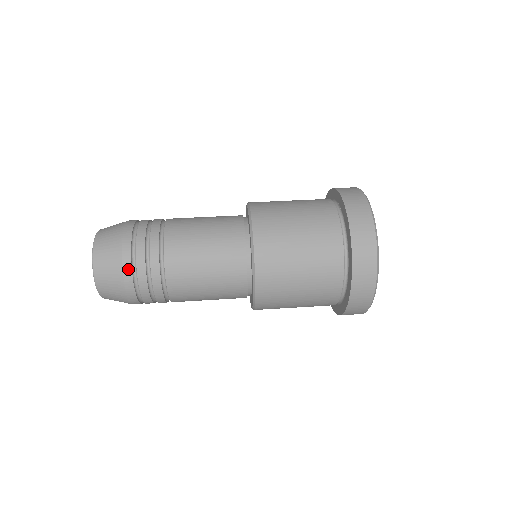
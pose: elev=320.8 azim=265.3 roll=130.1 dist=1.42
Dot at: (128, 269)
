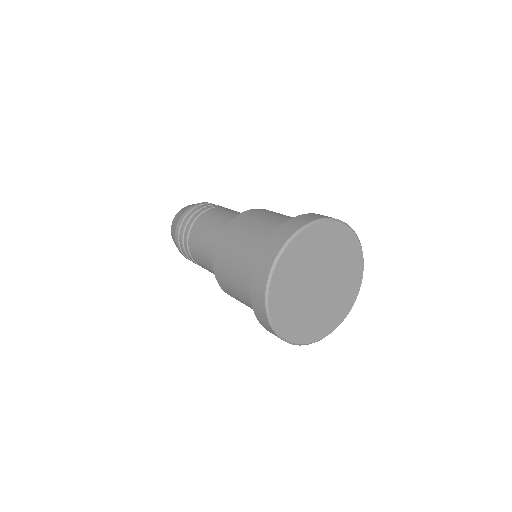
Dot at: (201, 204)
